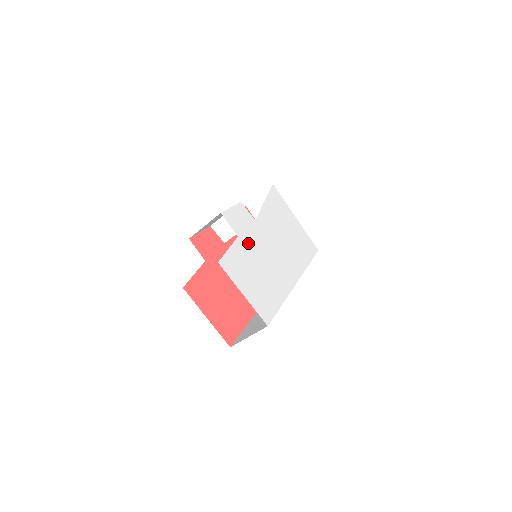
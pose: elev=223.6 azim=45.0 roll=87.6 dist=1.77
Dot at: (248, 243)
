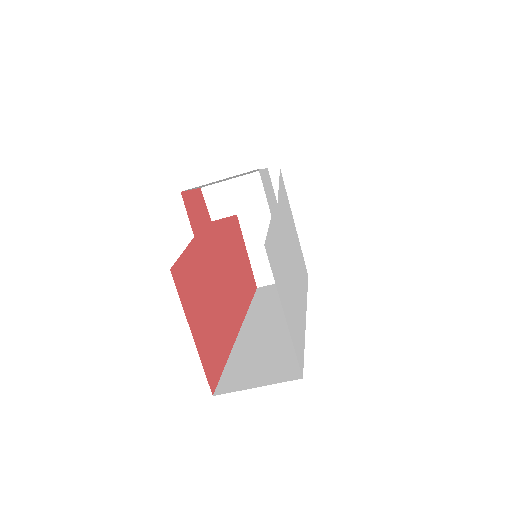
Dot at: (278, 232)
